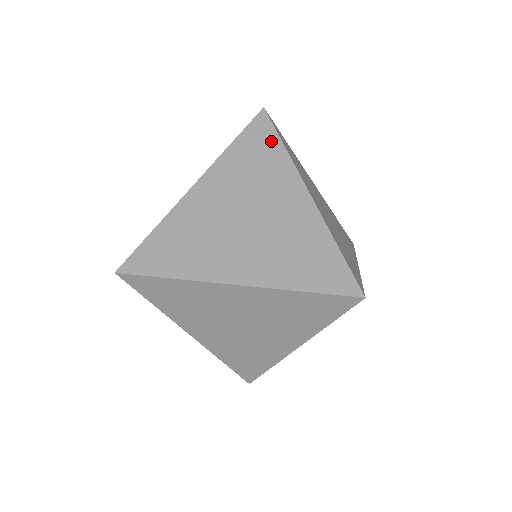
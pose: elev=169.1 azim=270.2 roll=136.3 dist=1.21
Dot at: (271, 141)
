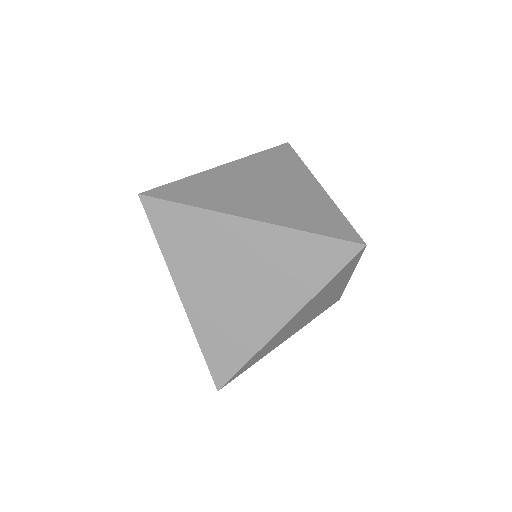
Dot at: occluded
